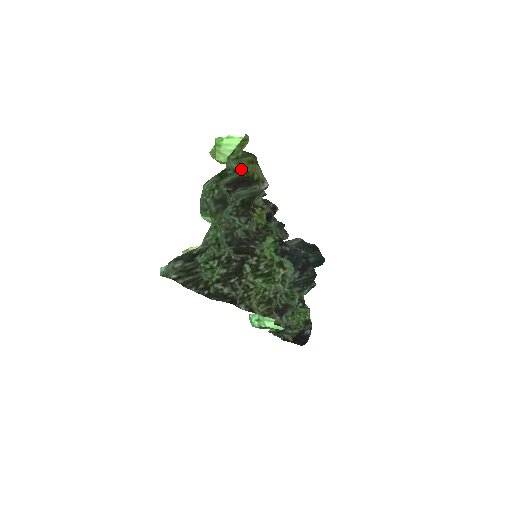
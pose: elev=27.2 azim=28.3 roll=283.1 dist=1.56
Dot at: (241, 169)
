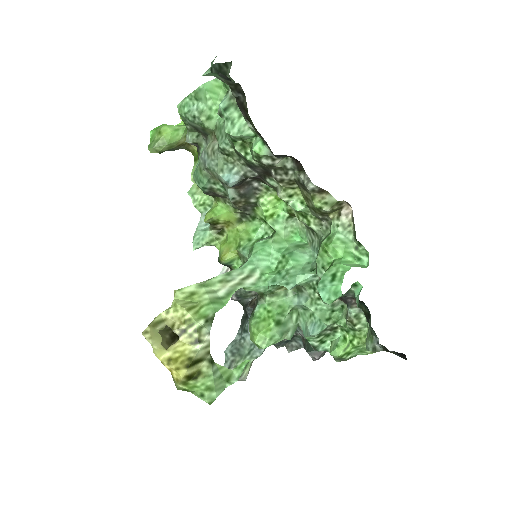
Dot at: occluded
